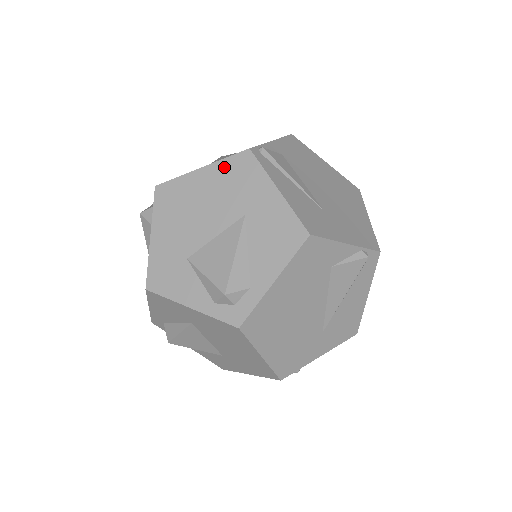
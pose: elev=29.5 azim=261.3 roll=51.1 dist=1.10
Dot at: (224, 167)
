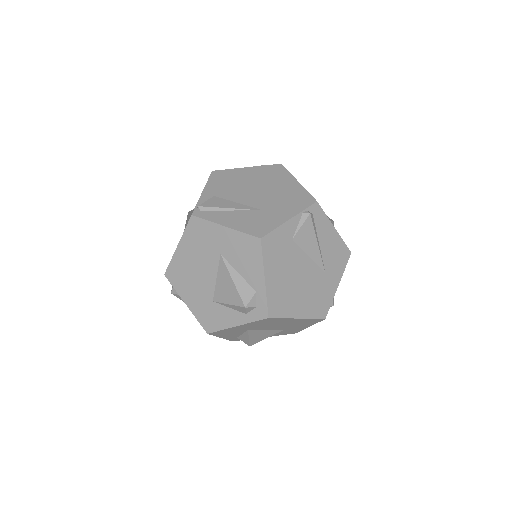
Dot at: (188, 236)
